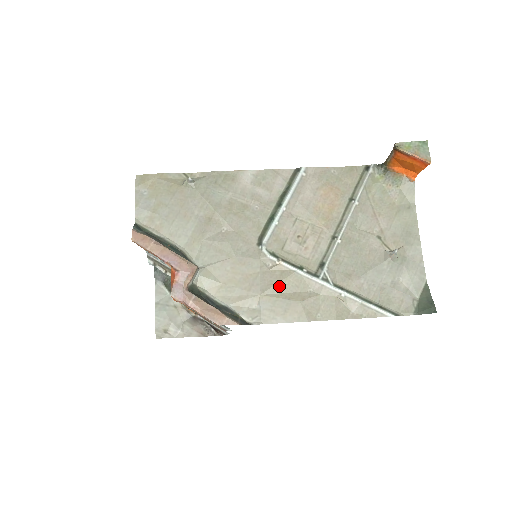
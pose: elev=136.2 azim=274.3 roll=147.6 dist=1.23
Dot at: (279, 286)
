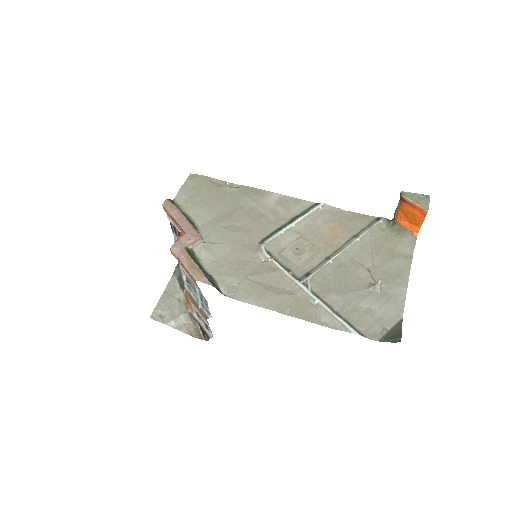
Dot at: (263, 276)
